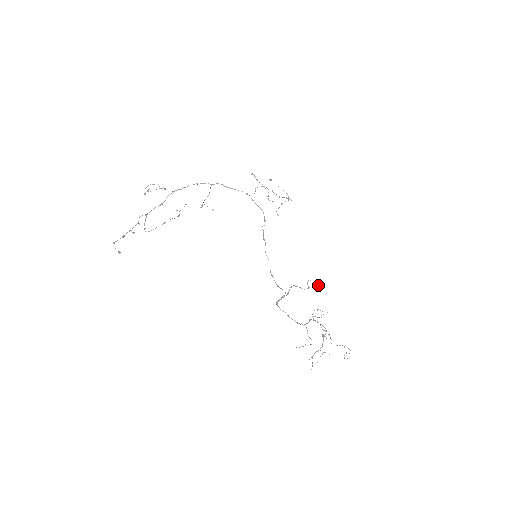
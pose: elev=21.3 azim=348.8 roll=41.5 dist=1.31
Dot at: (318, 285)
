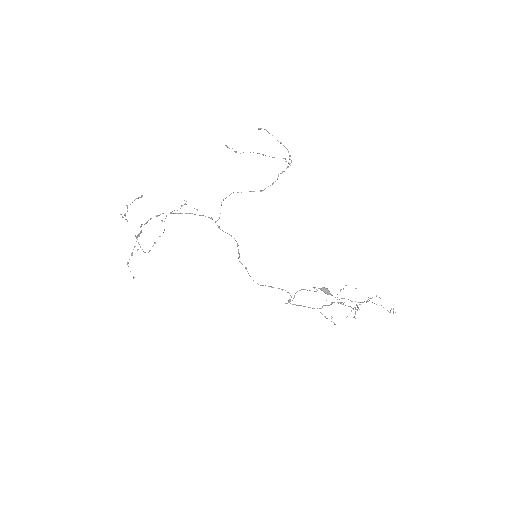
Dot at: (325, 293)
